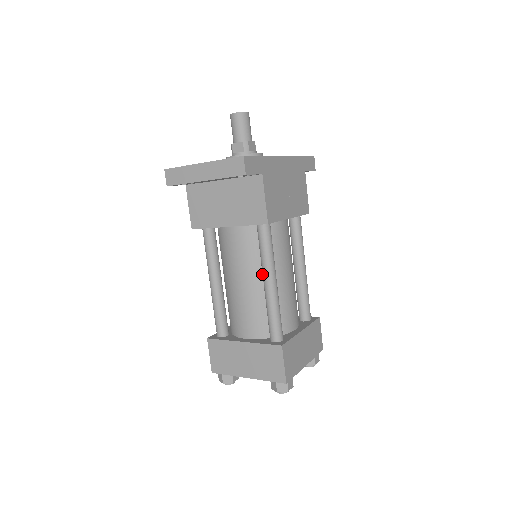
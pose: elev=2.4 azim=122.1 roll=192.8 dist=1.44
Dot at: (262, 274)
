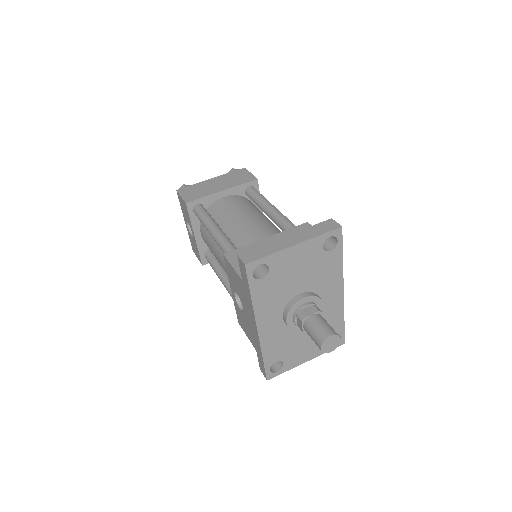
Dot at: occluded
